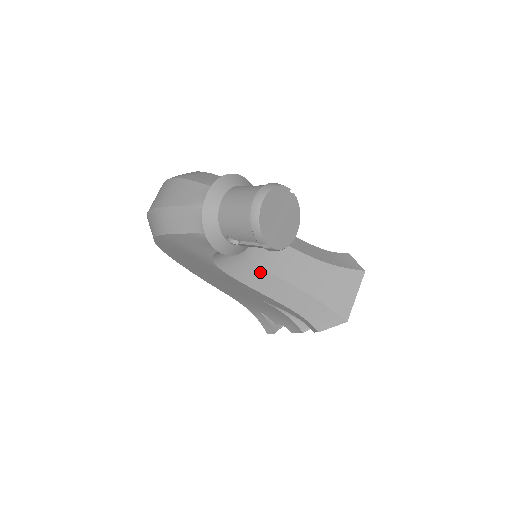
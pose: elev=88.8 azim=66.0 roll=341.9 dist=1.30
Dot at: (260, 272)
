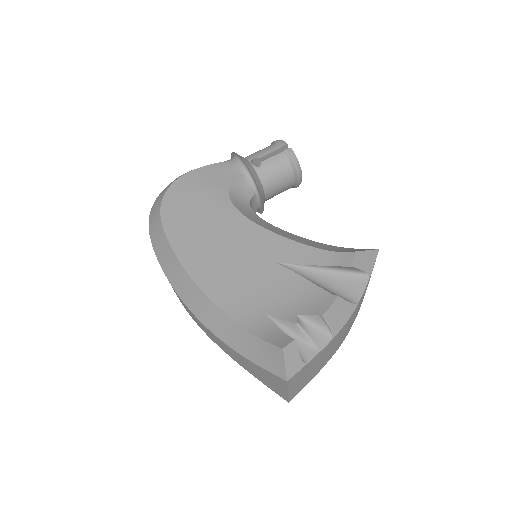
Dot at: (271, 226)
